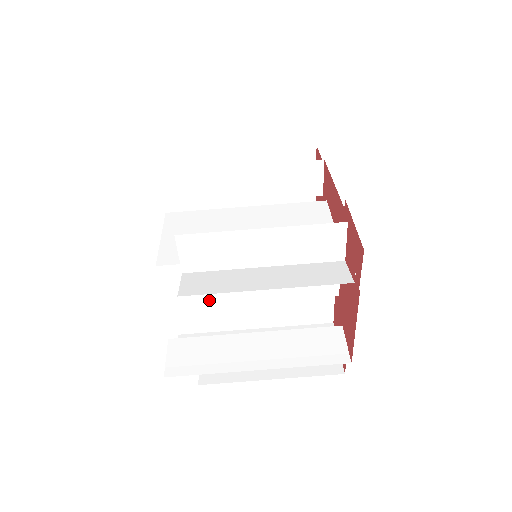
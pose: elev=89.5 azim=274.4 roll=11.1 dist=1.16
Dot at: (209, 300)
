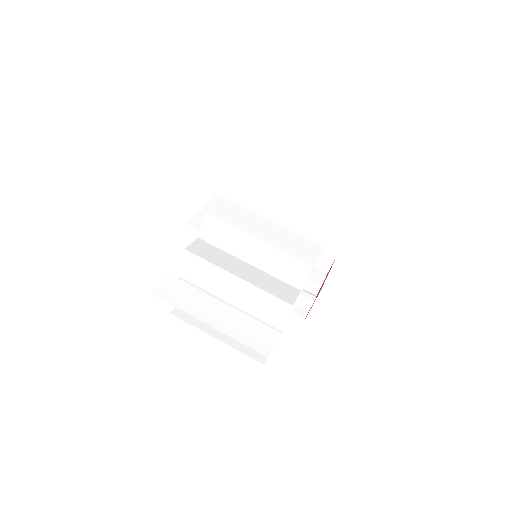
Dot at: (208, 265)
